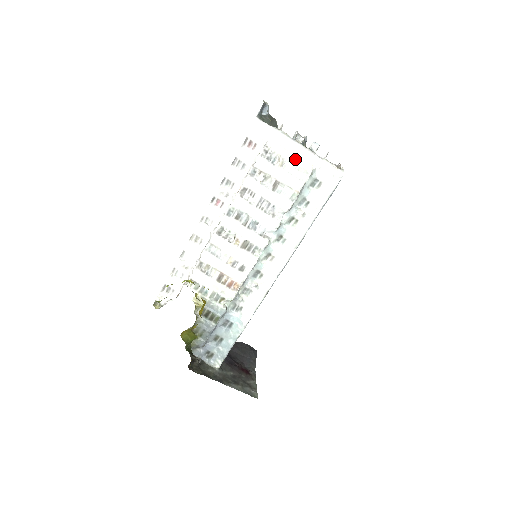
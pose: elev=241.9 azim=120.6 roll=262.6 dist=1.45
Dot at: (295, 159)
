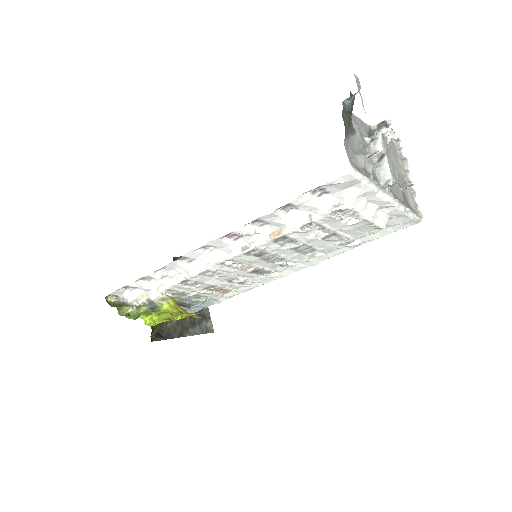
Dot at: (375, 217)
